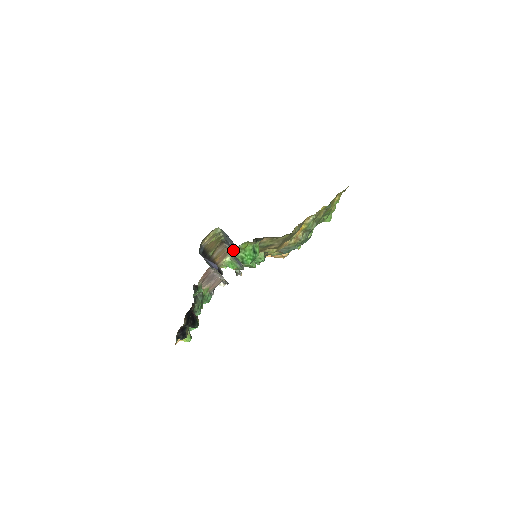
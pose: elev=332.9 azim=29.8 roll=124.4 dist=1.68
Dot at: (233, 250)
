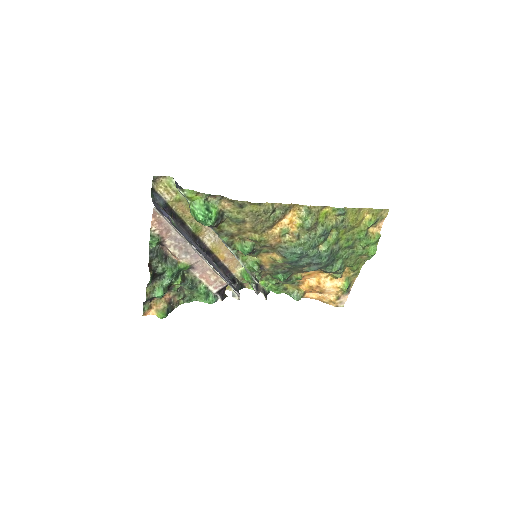
Dot at: (189, 206)
